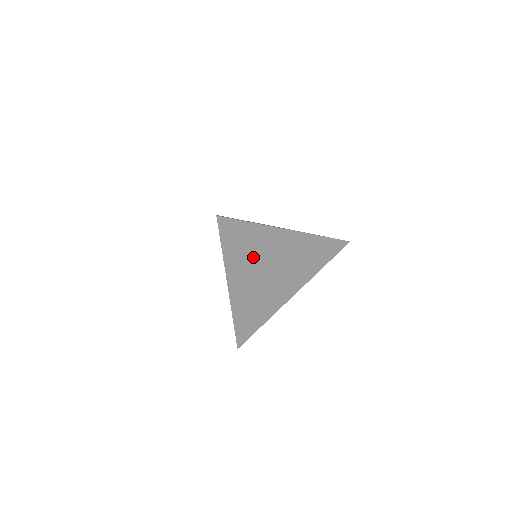
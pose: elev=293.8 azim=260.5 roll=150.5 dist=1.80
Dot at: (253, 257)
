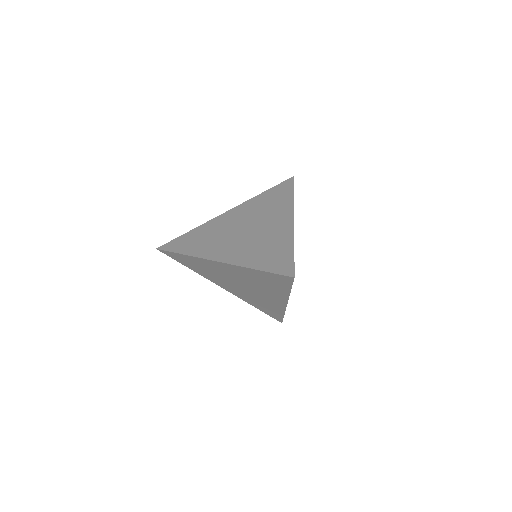
Dot at: occluded
